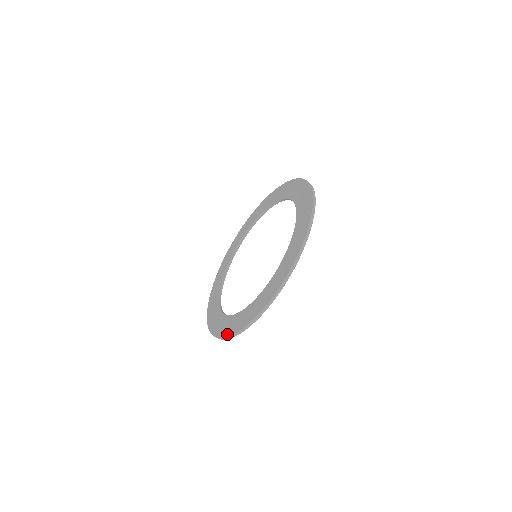
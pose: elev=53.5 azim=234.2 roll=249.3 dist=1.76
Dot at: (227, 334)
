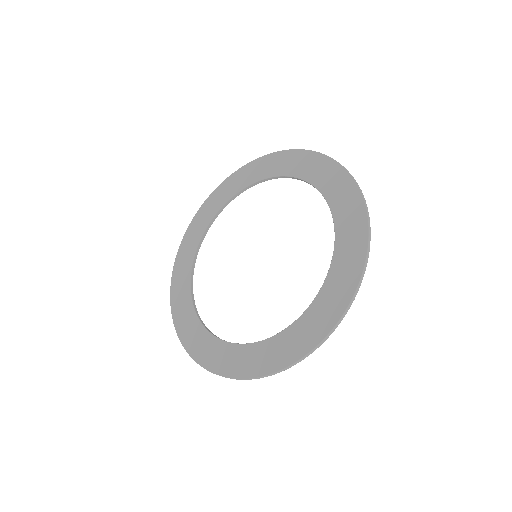
Dot at: (184, 342)
